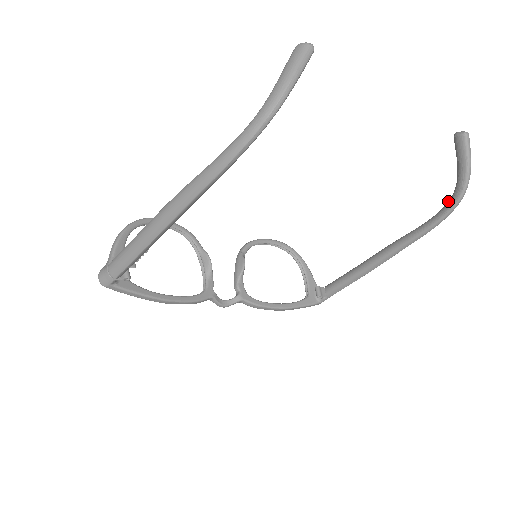
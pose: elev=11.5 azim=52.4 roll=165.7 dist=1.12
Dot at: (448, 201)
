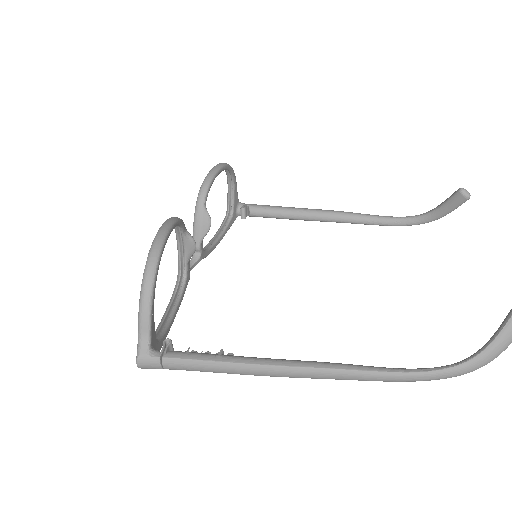
Dot at: (412, 218)
